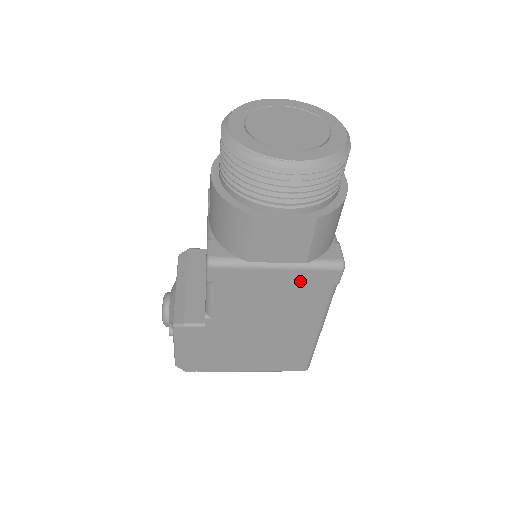
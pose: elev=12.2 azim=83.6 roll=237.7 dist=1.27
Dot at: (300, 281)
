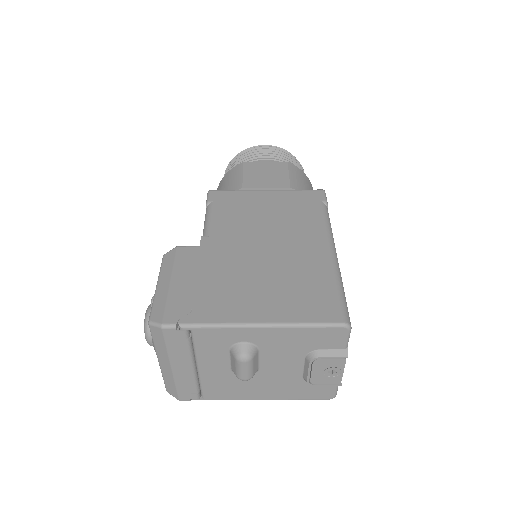
Dot at: (290, 199)
